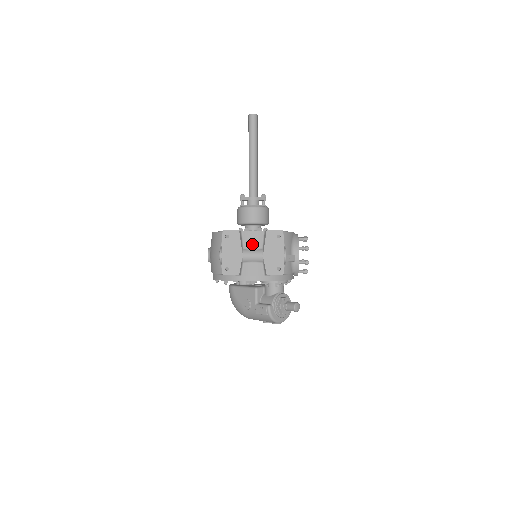
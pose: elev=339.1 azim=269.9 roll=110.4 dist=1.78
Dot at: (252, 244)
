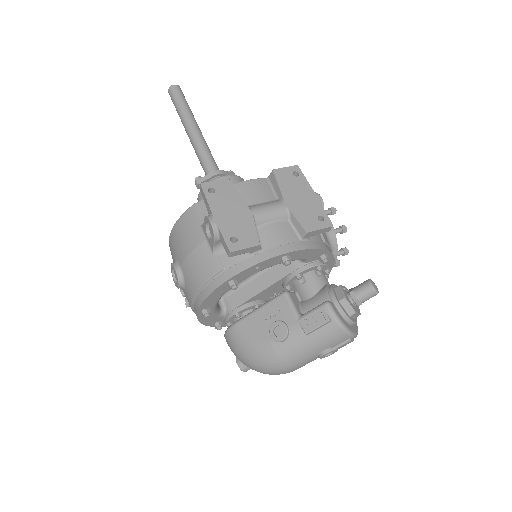
Dot at: (258, 197)
